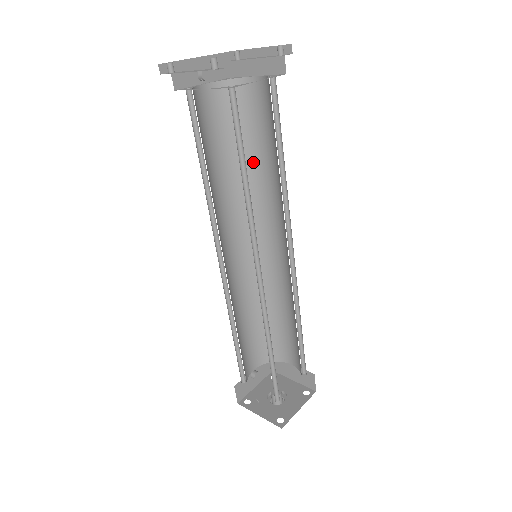
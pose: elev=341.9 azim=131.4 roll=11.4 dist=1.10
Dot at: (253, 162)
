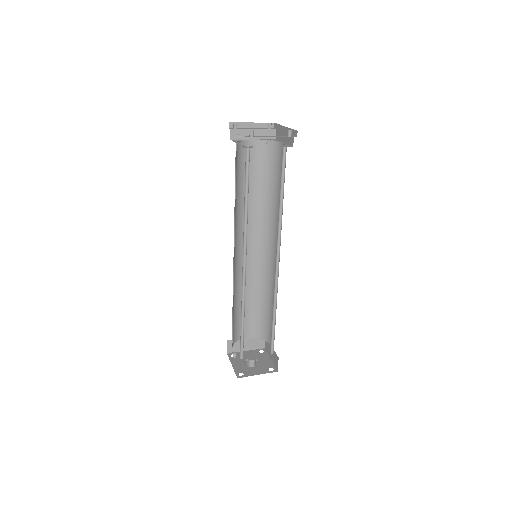
Dot at: (243, 194)
